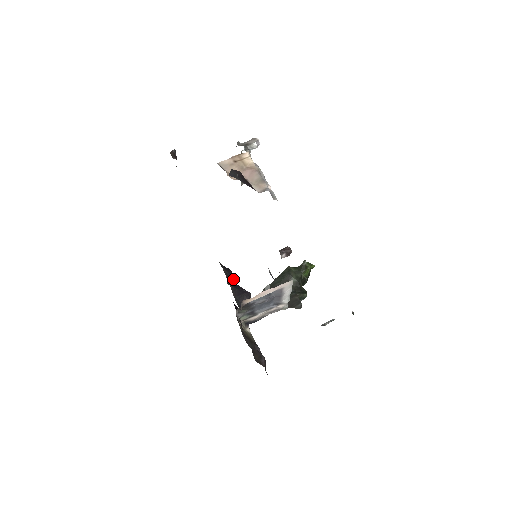
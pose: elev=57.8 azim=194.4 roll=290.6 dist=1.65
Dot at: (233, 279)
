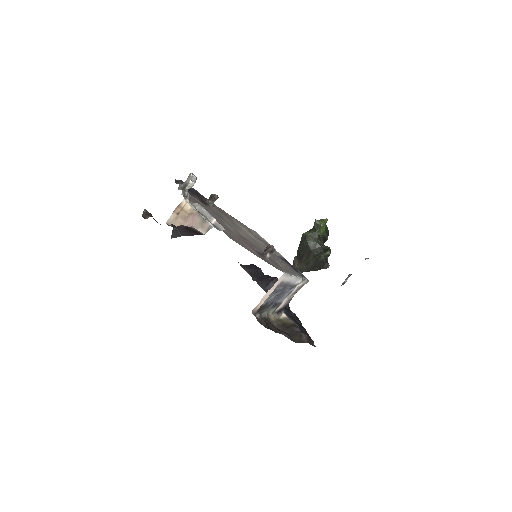
Dot at: (258, 272)
